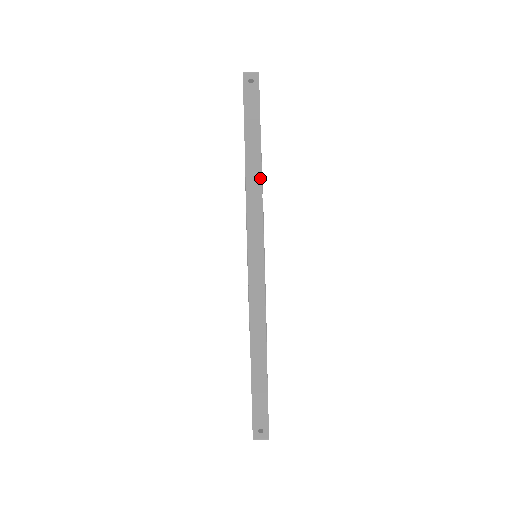
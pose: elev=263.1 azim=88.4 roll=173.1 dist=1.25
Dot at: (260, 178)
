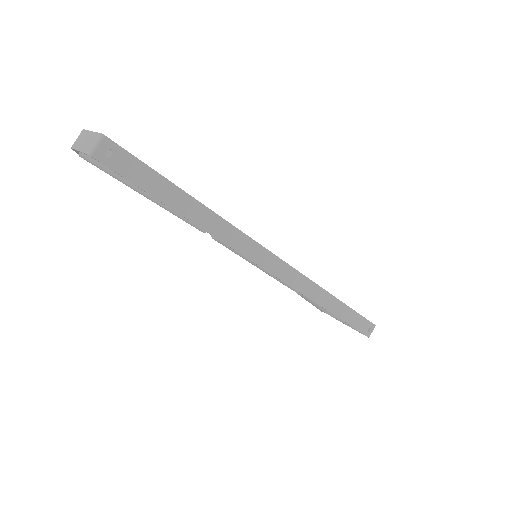
Dot at: (218, 217)
